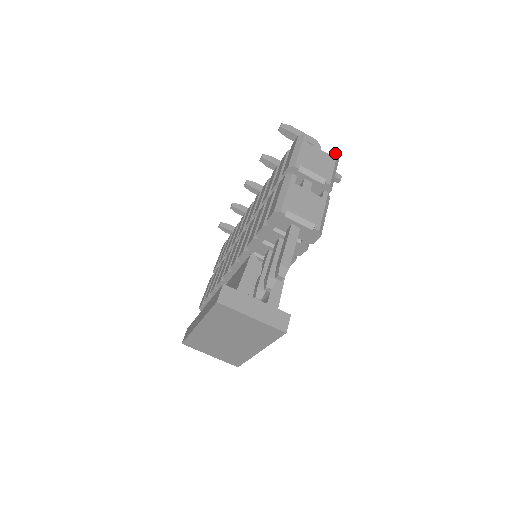
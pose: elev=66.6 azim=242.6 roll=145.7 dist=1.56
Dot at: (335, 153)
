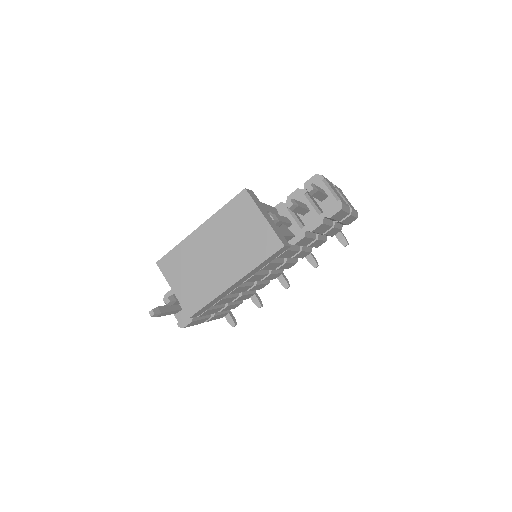
Dot at: occluded
